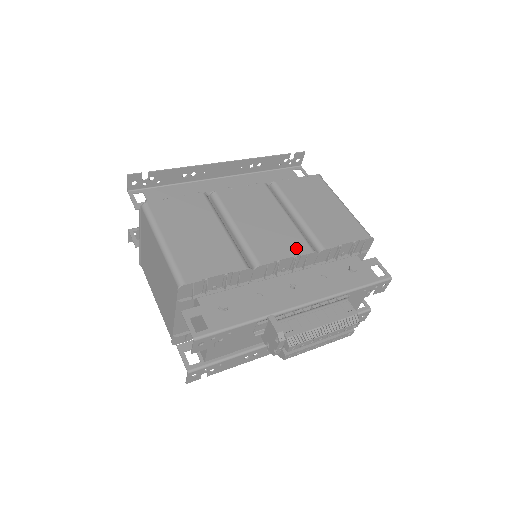
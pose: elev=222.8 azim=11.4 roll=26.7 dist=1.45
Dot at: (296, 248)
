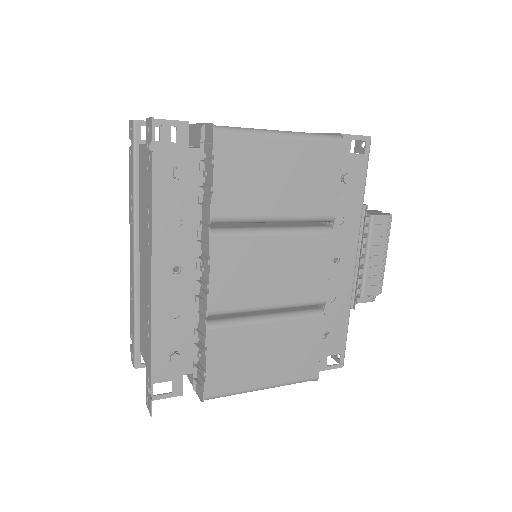
Dot at: (322, 251)
